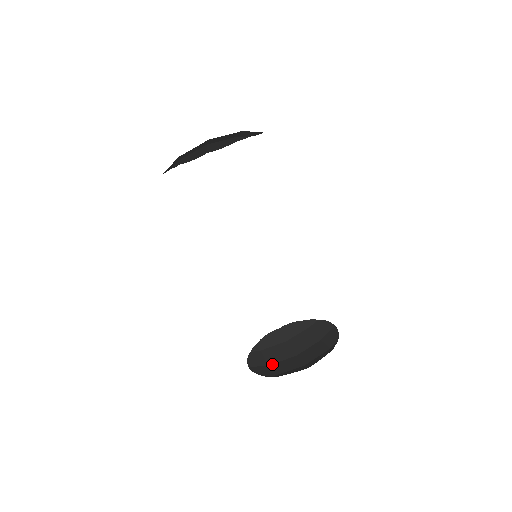
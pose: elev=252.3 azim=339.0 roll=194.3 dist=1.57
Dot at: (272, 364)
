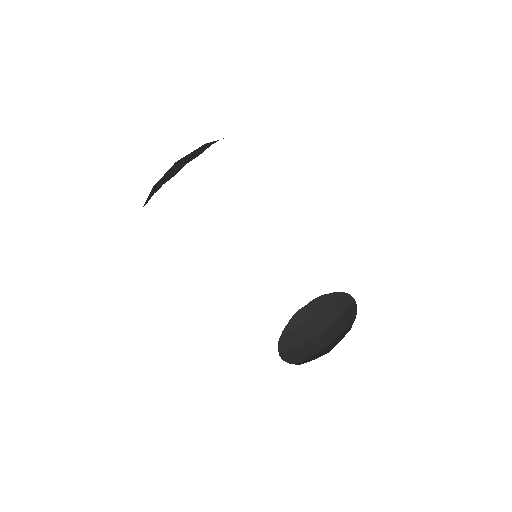
Dot at: (300, 346)
